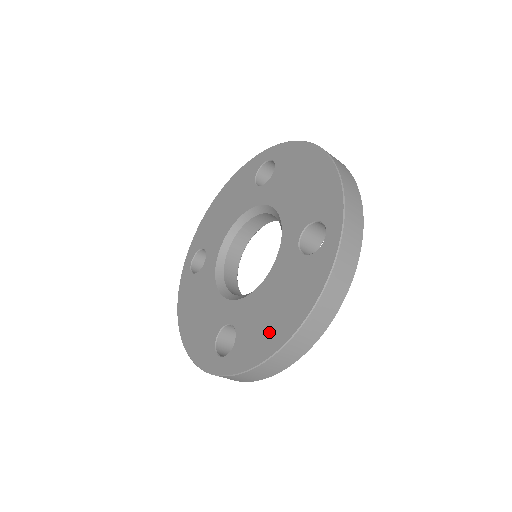
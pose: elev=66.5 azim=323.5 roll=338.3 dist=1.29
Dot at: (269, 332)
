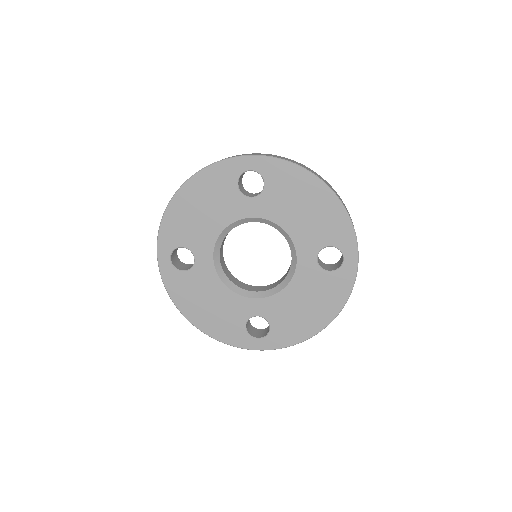
Dot at: (306, 322)
